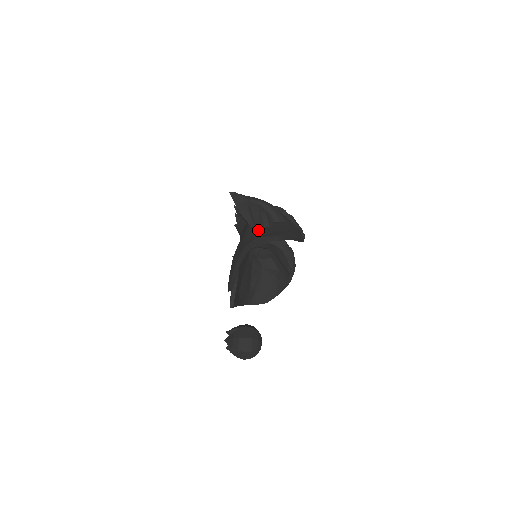
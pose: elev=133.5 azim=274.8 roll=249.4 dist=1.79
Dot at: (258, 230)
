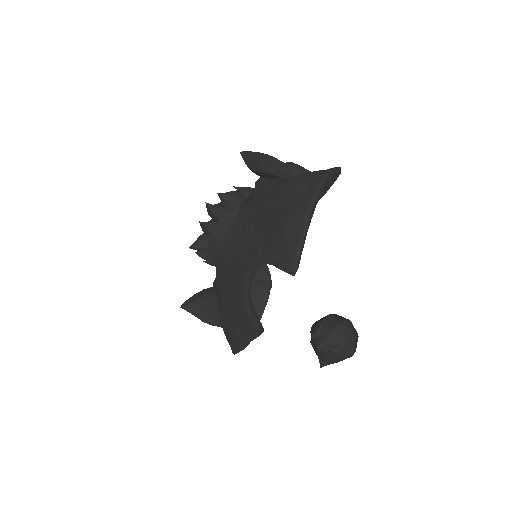
Dot at: (310, 172)
